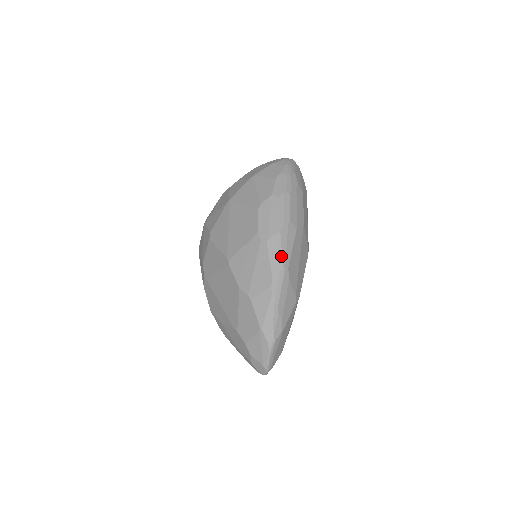
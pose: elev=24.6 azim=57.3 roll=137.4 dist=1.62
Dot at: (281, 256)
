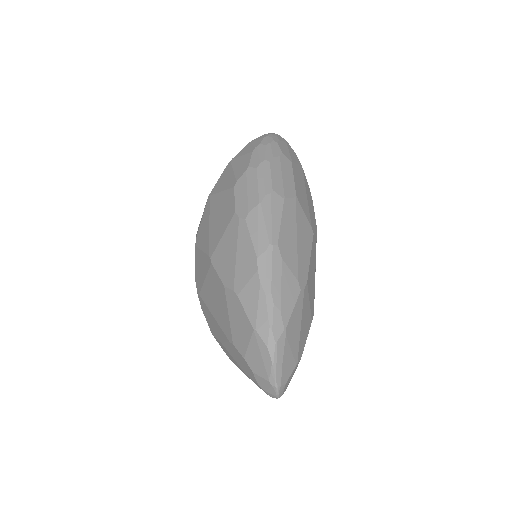
Dot at: (265, 231)
